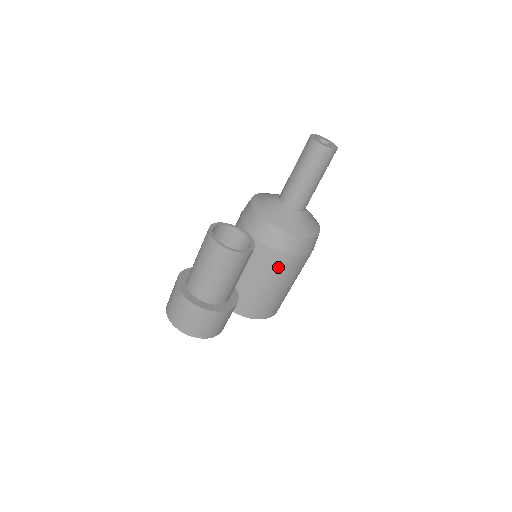
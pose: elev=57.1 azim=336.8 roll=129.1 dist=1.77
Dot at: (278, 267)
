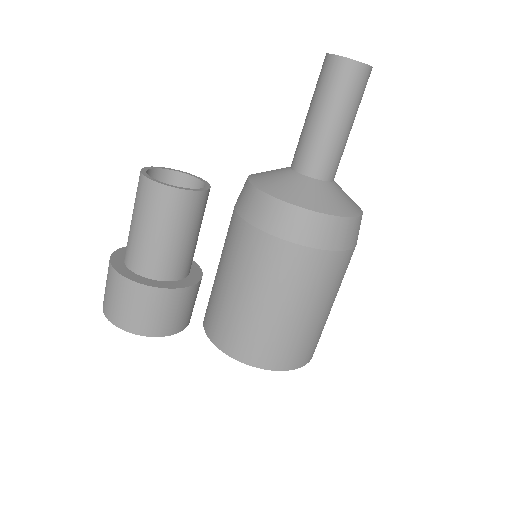
Dot at: (251, 255)
